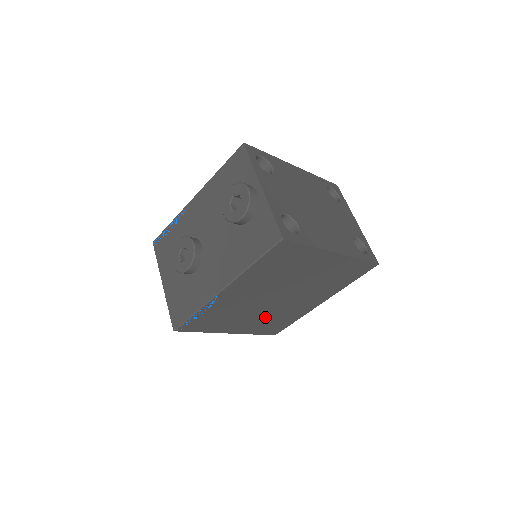
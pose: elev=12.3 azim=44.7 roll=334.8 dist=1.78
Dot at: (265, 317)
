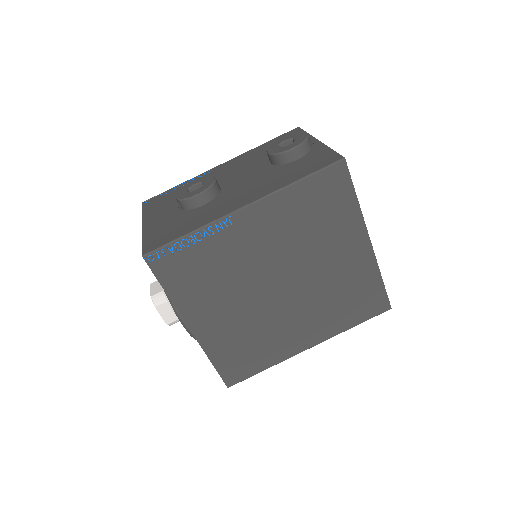
Dot at: (244, 324)
